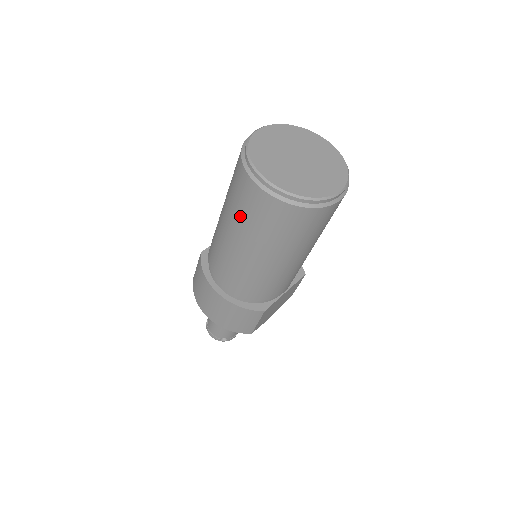
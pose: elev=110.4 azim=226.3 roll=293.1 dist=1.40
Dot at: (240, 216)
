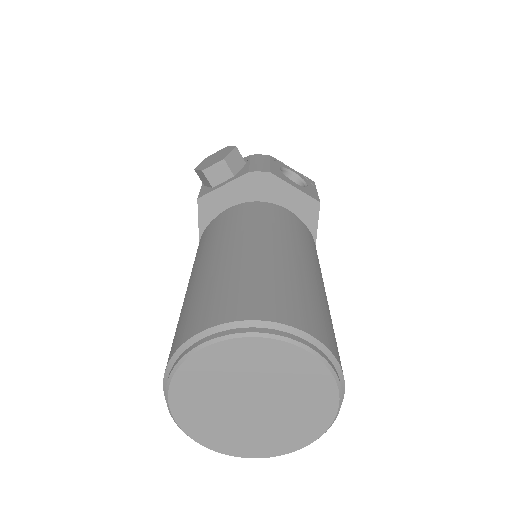
Dot at: occluded
